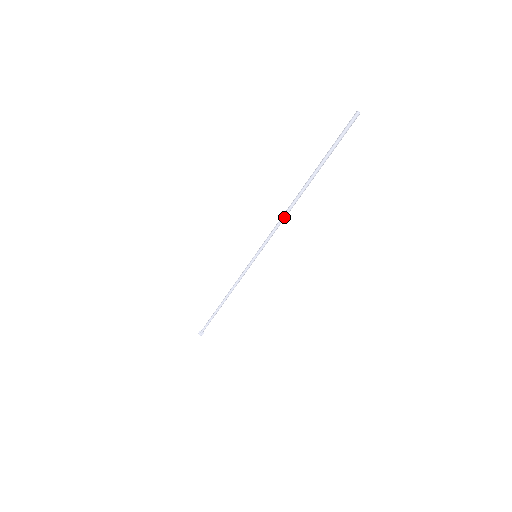
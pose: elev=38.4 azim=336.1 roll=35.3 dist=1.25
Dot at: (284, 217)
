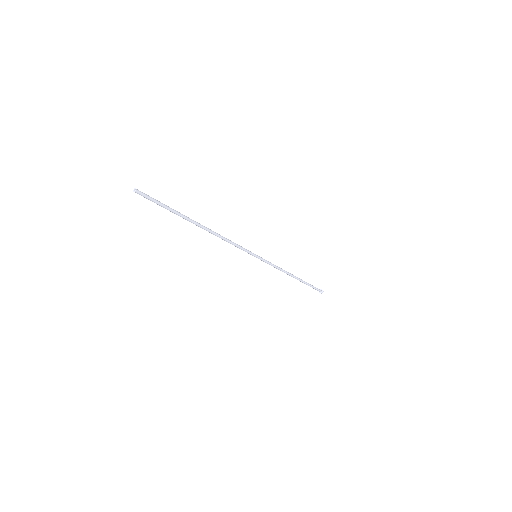
Dot at: (223, 239)
